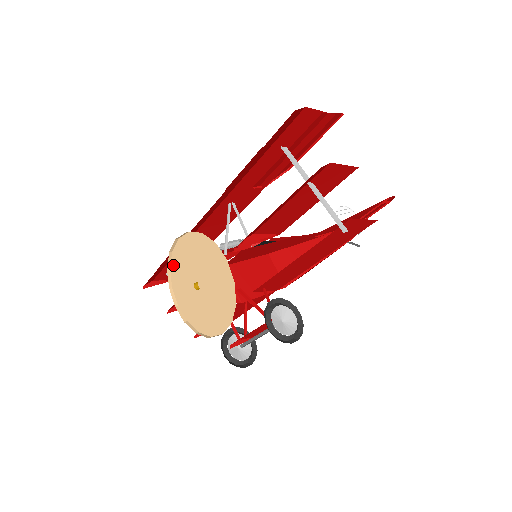
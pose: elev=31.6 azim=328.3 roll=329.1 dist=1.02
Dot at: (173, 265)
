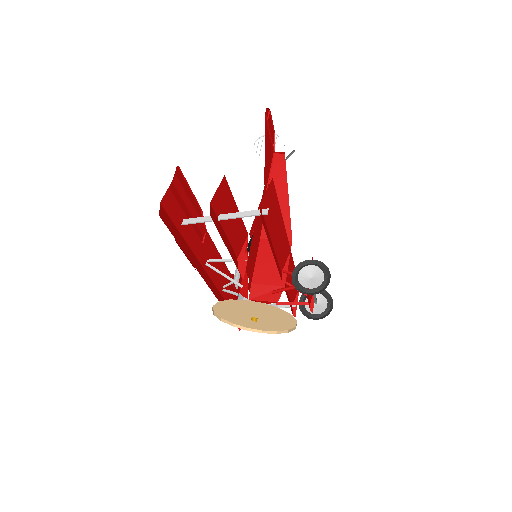
Dot at: (232, 322)
